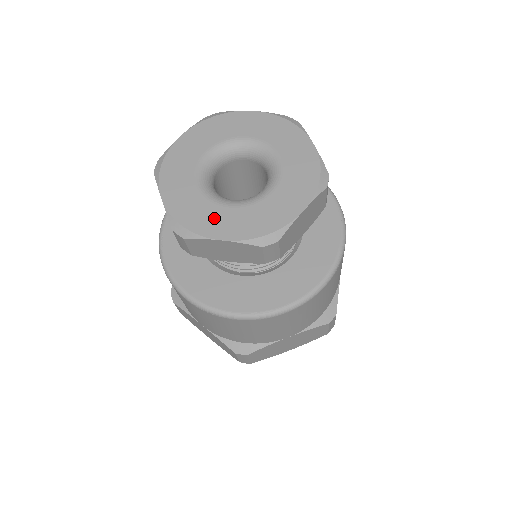
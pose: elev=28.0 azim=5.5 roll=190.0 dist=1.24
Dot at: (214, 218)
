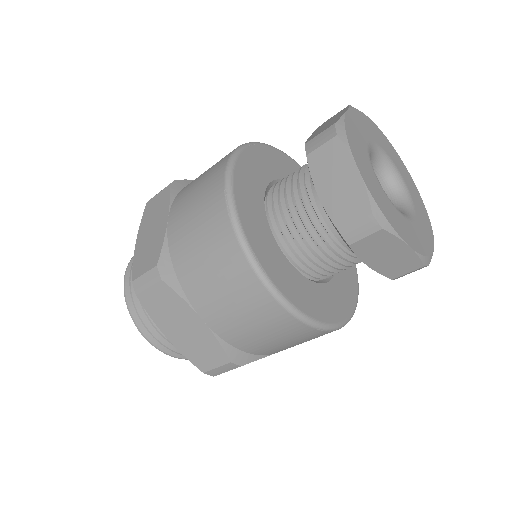
Dot at: (364, 161)
